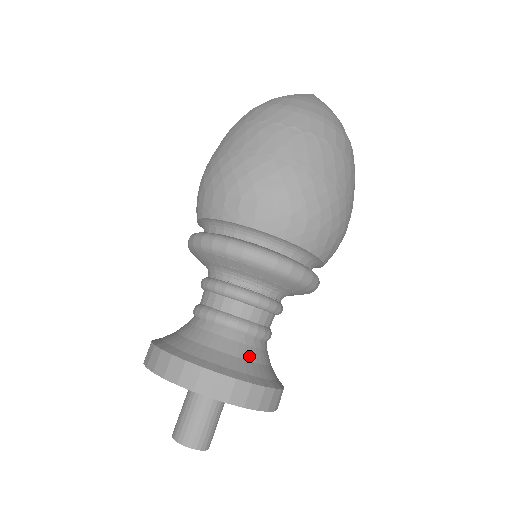
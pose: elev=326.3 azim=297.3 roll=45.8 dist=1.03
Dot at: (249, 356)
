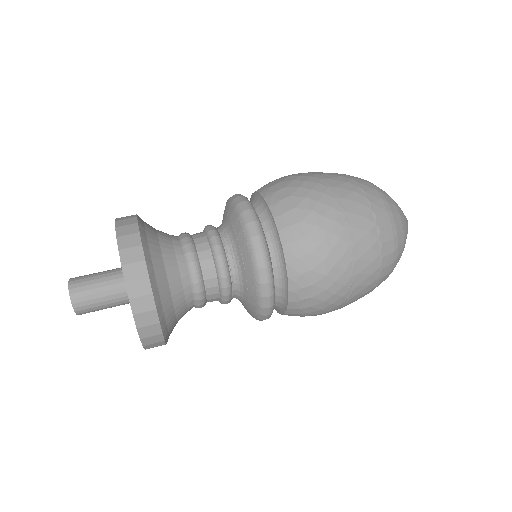
Dot at: (173, 286)
